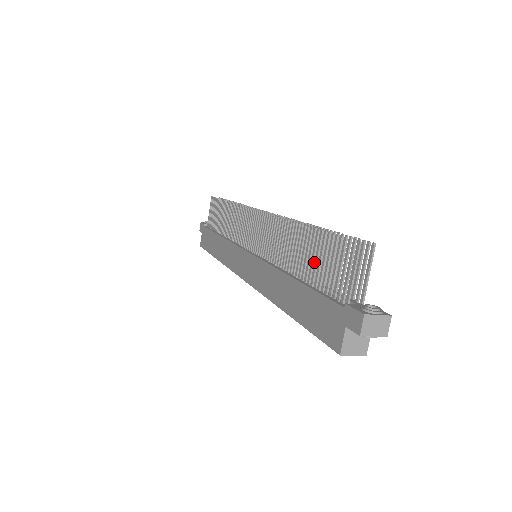
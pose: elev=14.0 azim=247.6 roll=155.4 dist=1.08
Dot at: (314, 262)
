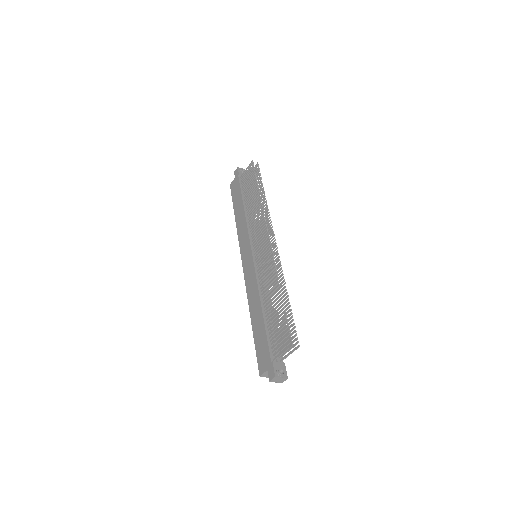
Dot at: occluded
